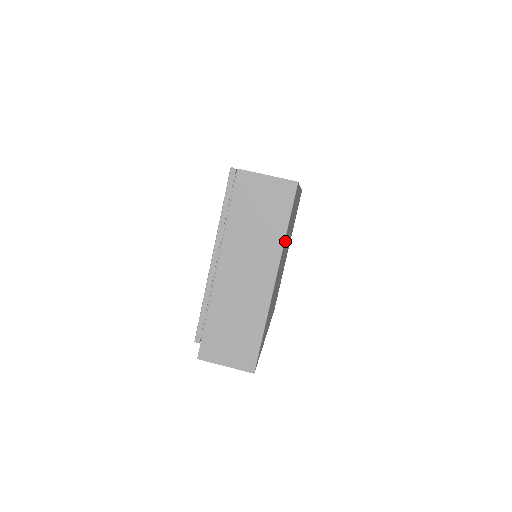
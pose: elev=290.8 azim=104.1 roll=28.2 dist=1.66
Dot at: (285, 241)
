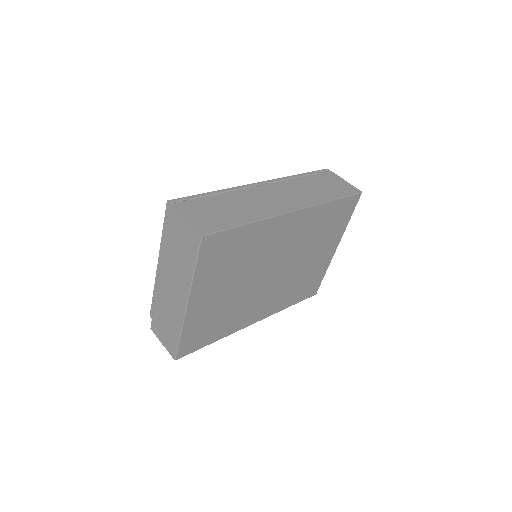
Dot at: (209, 275)
